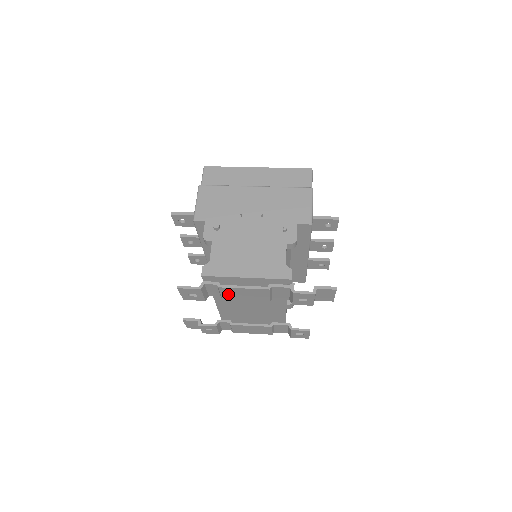
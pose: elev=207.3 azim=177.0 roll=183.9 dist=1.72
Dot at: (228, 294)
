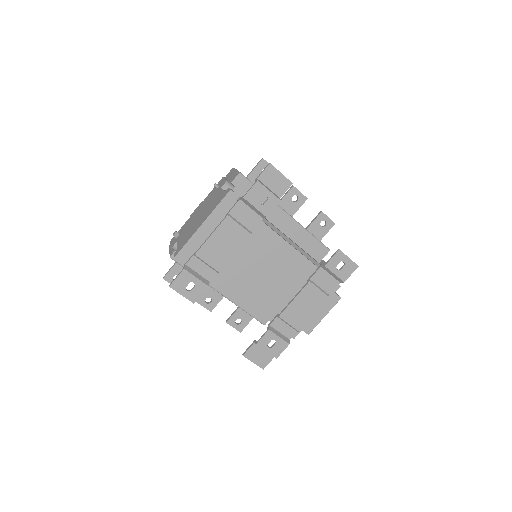
Dot at: (213, 259)
